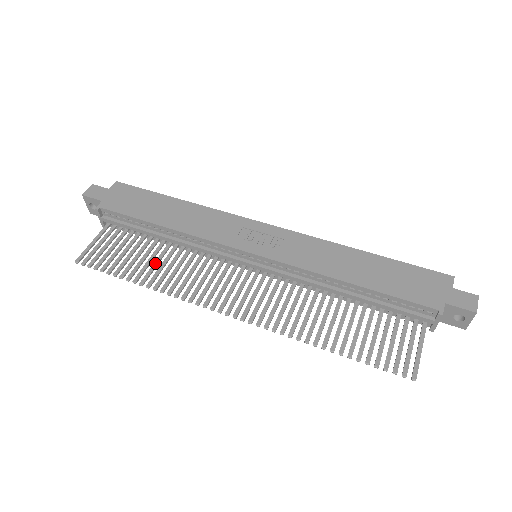
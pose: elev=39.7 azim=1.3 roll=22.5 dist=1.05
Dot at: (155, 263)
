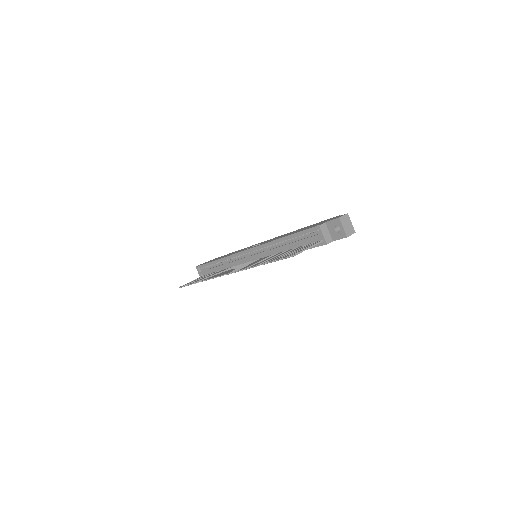
Dot at: occluded
